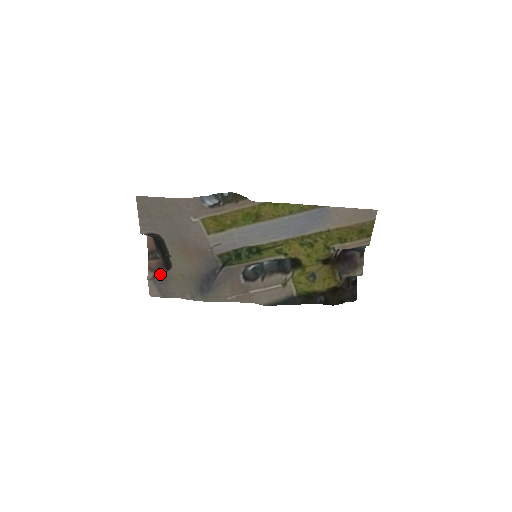
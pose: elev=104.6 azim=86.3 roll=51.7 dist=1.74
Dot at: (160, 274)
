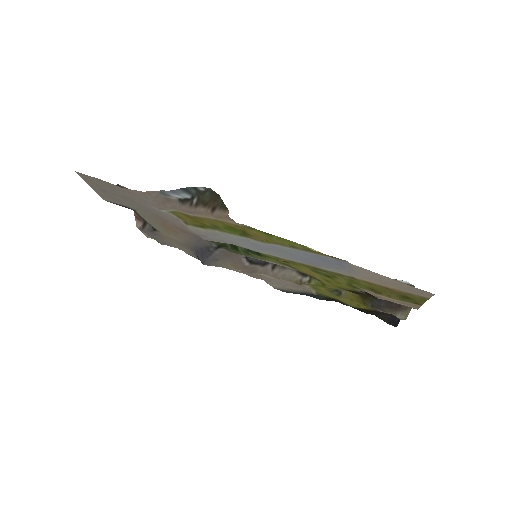
Dot at: (150, 226)
